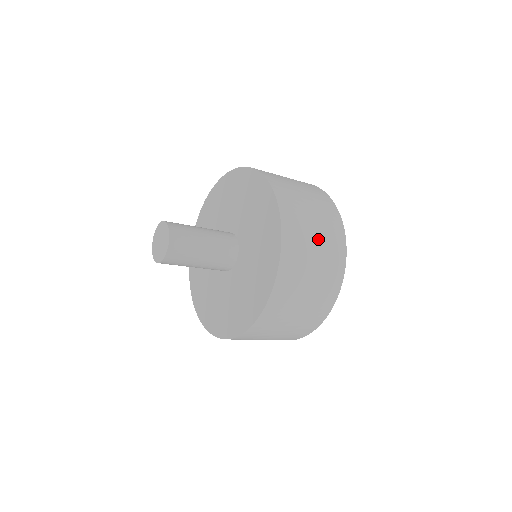
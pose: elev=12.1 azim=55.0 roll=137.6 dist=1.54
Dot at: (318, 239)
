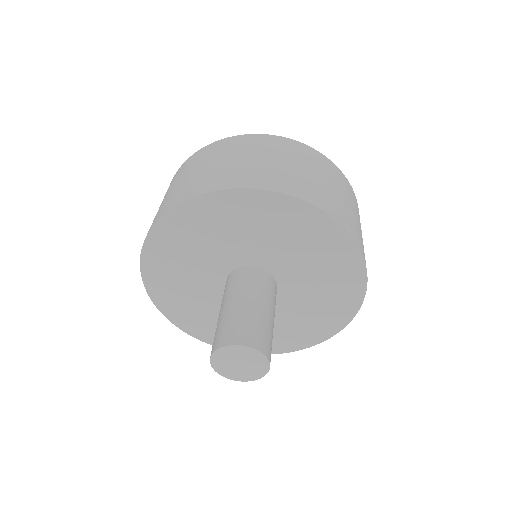
Dot at: (361, 231)
